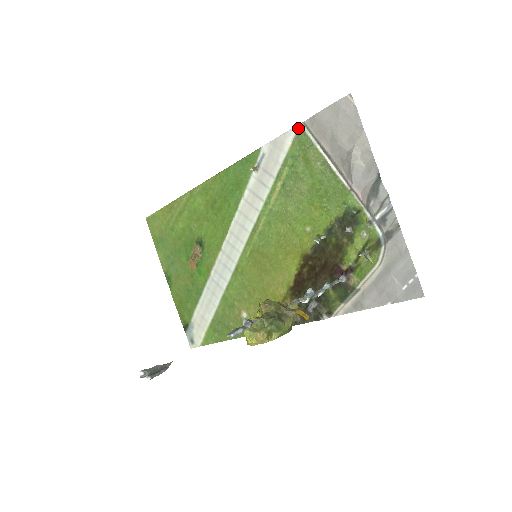
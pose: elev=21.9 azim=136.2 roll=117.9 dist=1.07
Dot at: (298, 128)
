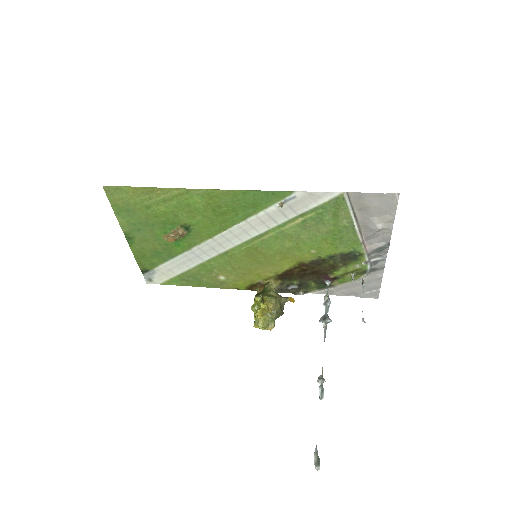
Dot at: (340, 194)
